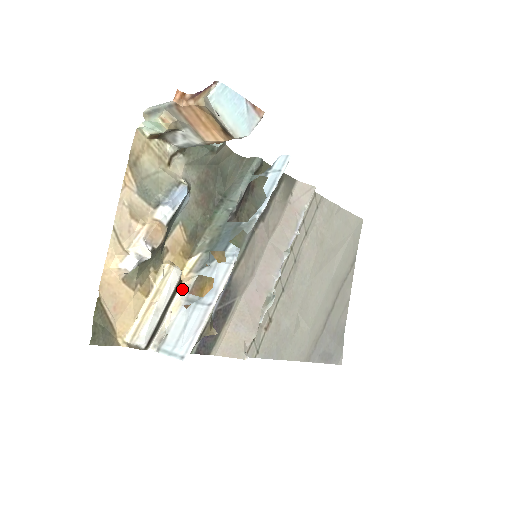
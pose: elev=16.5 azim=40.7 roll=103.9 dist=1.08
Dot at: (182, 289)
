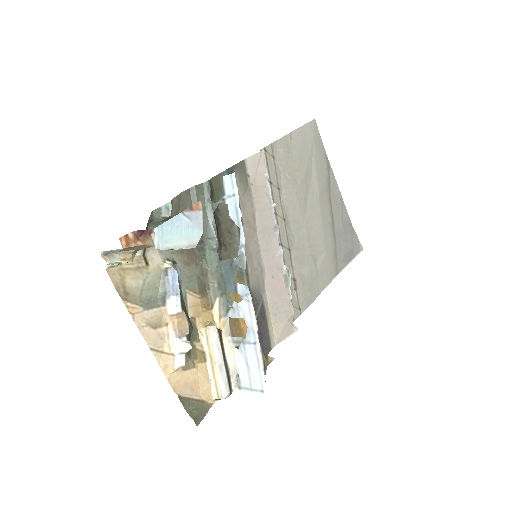
Dot at: (224, 335)
